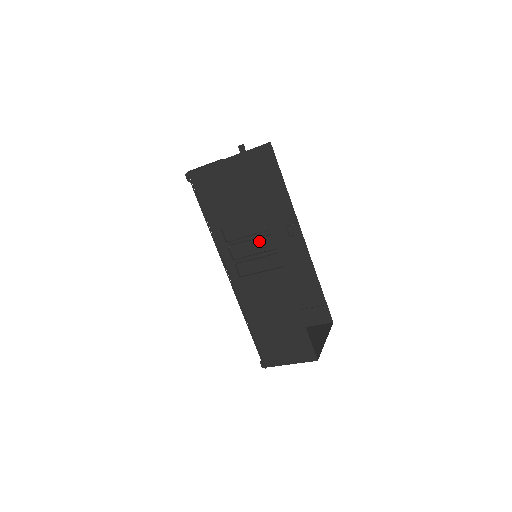
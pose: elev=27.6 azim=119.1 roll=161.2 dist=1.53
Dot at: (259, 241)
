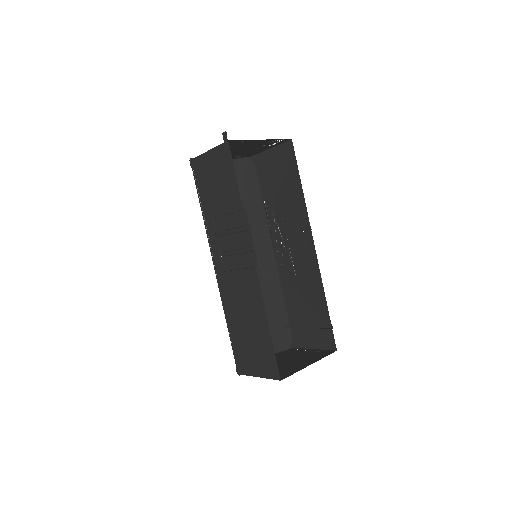
Dot at: (240, 236)
